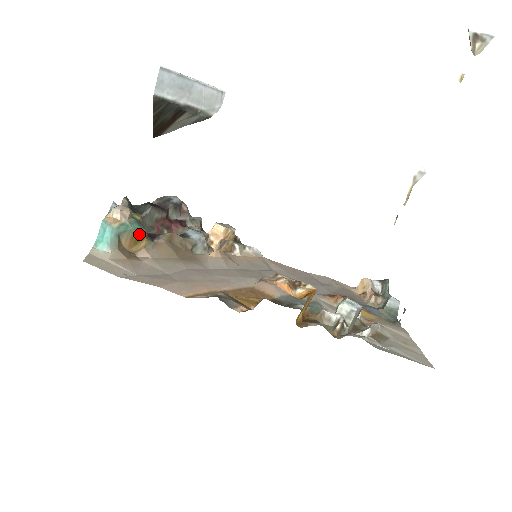
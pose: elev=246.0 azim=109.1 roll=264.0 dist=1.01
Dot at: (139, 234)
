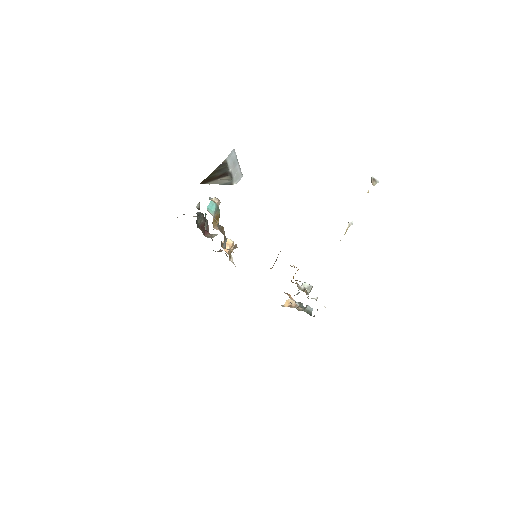
Dot at: (219, 216)
